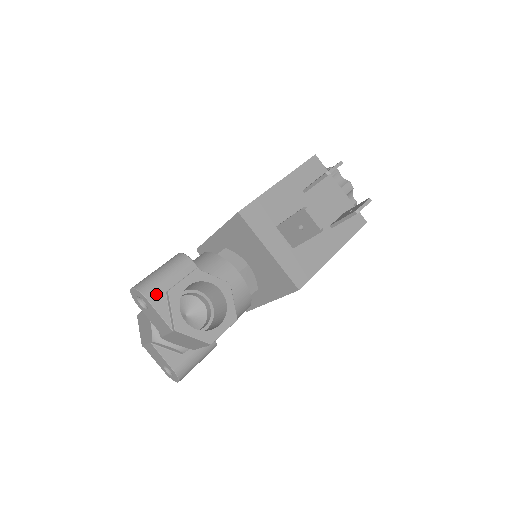
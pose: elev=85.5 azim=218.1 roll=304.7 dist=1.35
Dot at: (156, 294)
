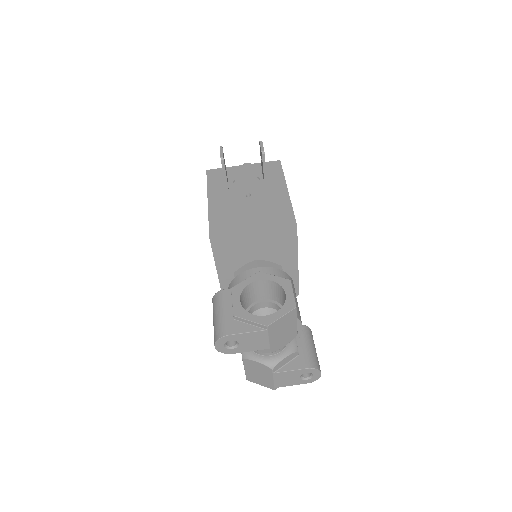
Dot at: (230, 327)
